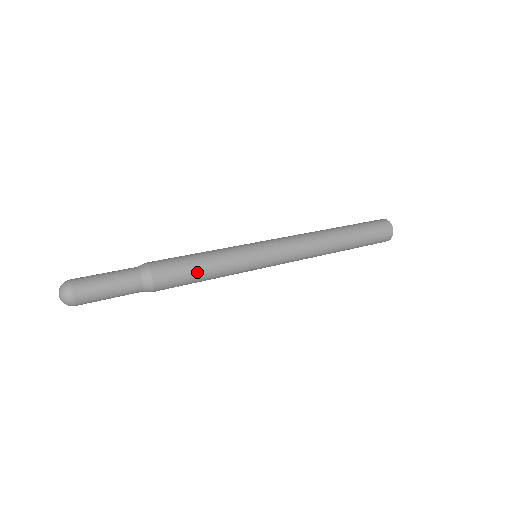
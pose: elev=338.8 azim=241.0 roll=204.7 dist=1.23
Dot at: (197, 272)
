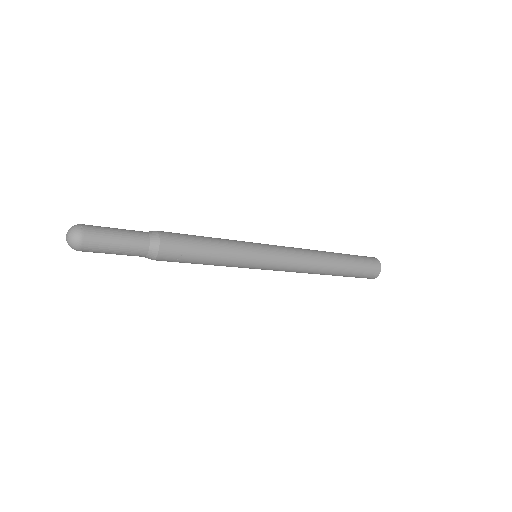
Dot at: (202, 243)
